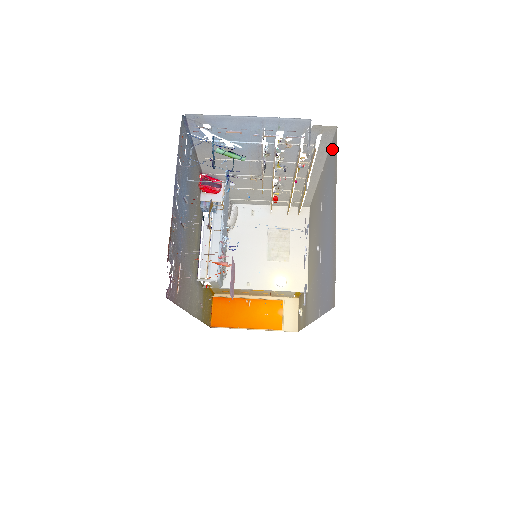
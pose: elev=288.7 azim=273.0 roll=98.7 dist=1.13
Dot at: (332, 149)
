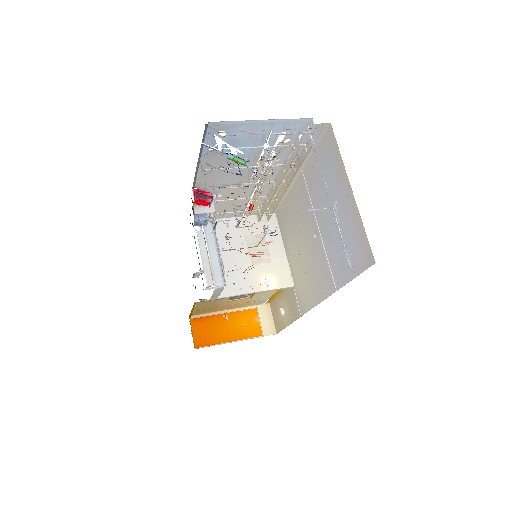
Dot at: (324, 144)
